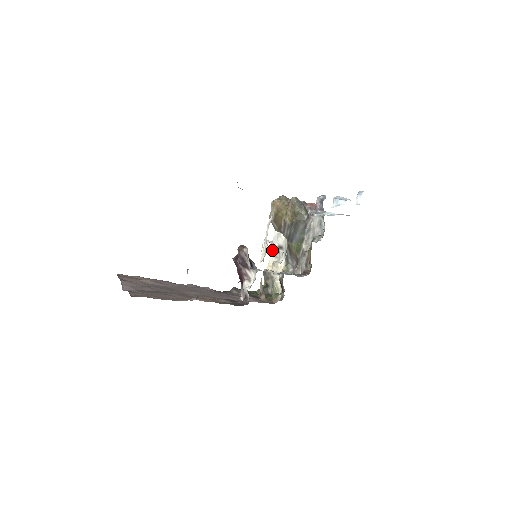
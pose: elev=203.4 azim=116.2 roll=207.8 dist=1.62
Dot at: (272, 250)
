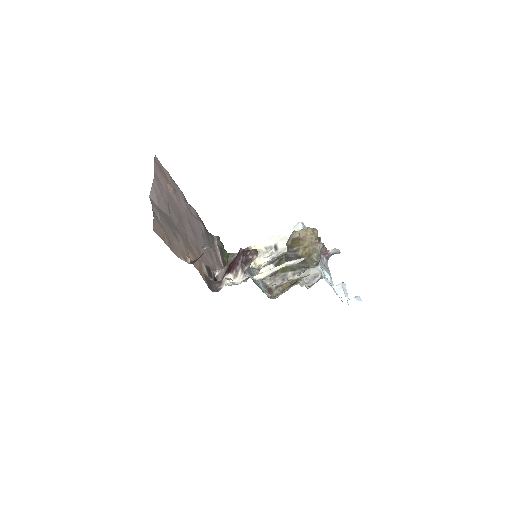
Dot at: (269, 241)
